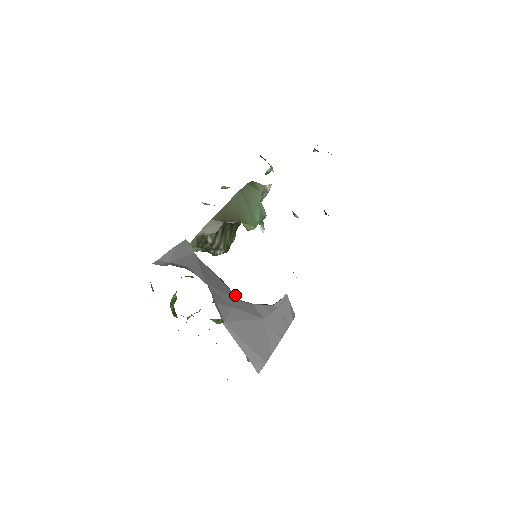
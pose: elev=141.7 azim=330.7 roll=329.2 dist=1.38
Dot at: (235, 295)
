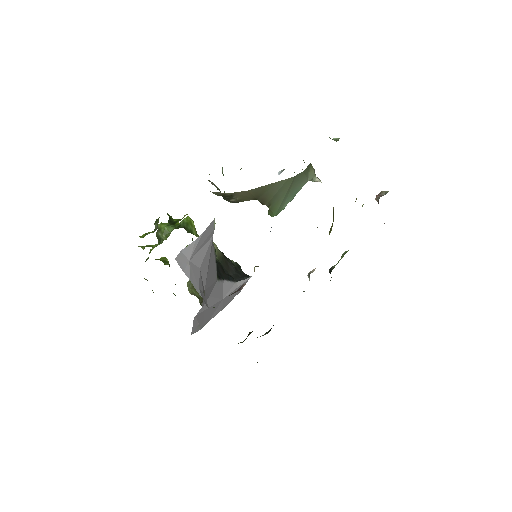
Dot at: occluded
